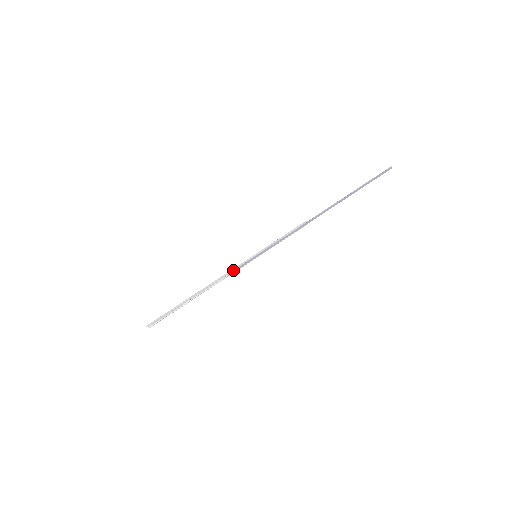
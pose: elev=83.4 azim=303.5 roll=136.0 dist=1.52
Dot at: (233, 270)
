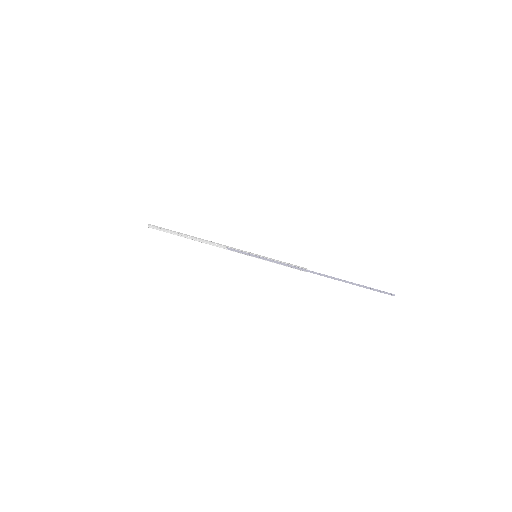
Dot at: (234, 249)
